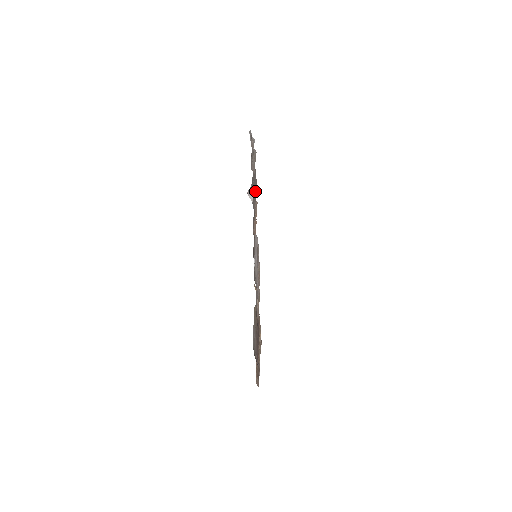
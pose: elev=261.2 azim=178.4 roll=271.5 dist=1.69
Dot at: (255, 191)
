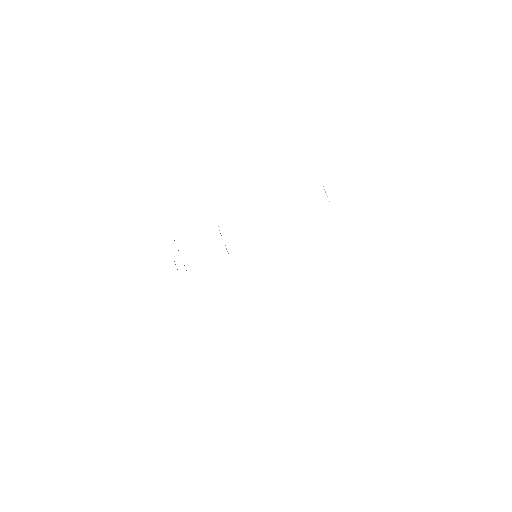
Dot at: occluded
